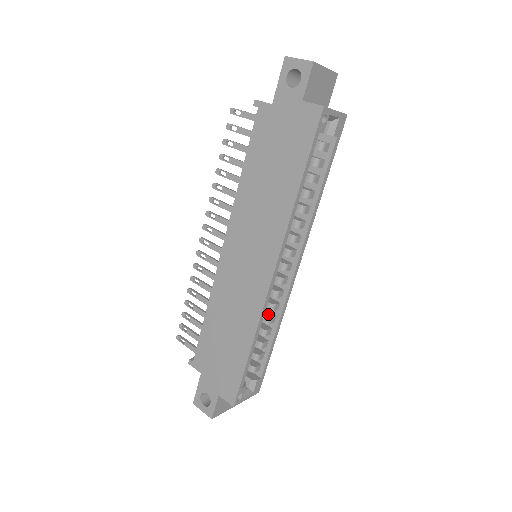
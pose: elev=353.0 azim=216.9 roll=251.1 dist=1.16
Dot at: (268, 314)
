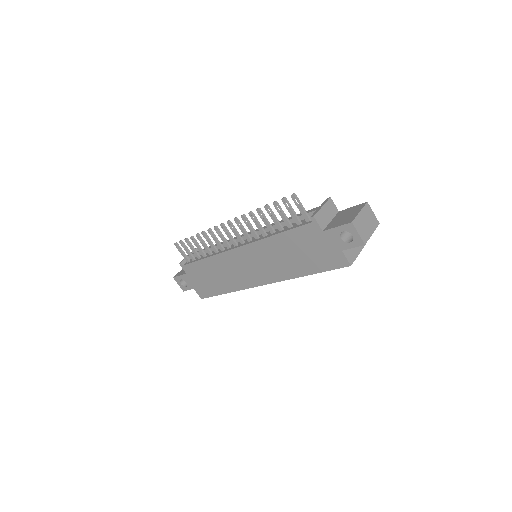
Dot at: occluded
